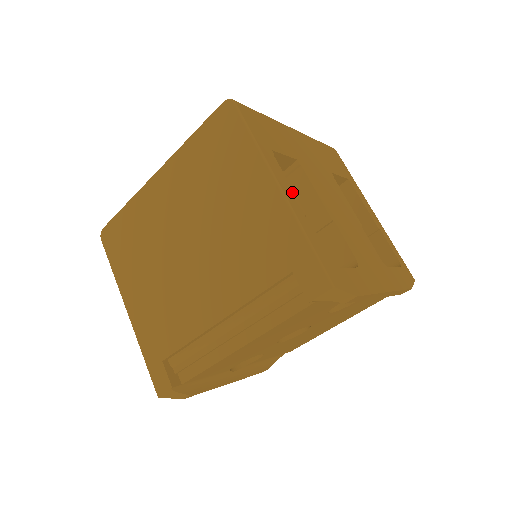
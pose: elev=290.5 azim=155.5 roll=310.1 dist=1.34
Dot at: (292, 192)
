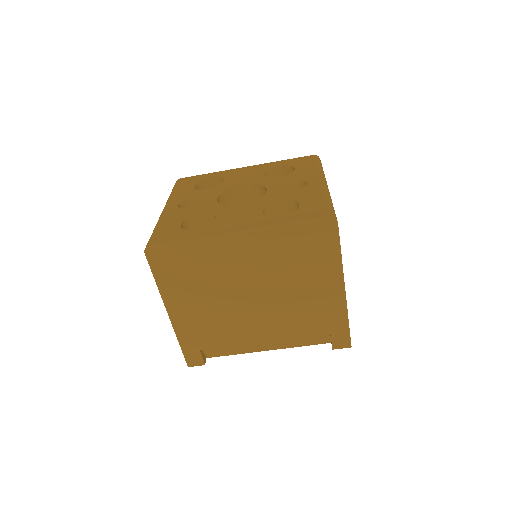
Dot at: occluded
